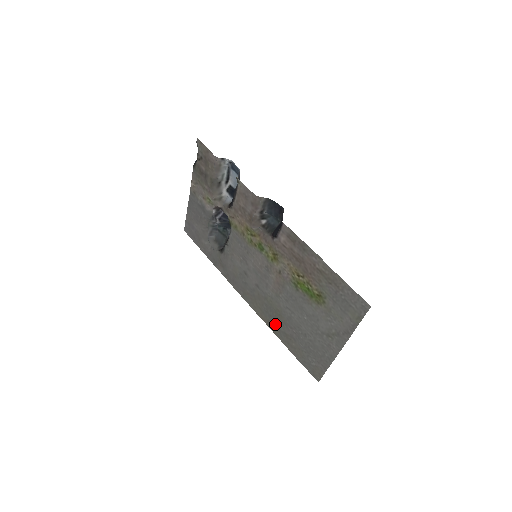
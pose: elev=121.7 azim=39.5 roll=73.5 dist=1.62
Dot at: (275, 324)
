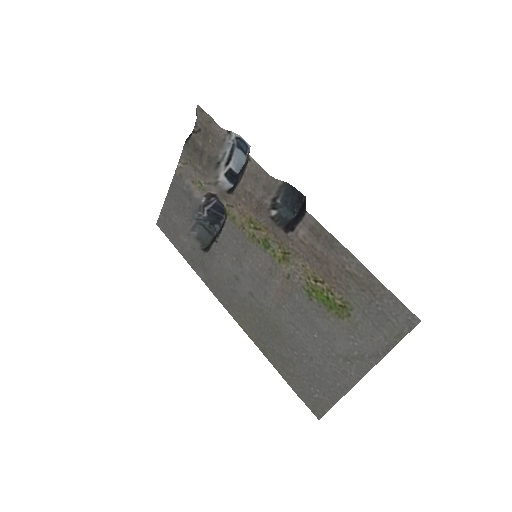
Dot at: (268, 344)
